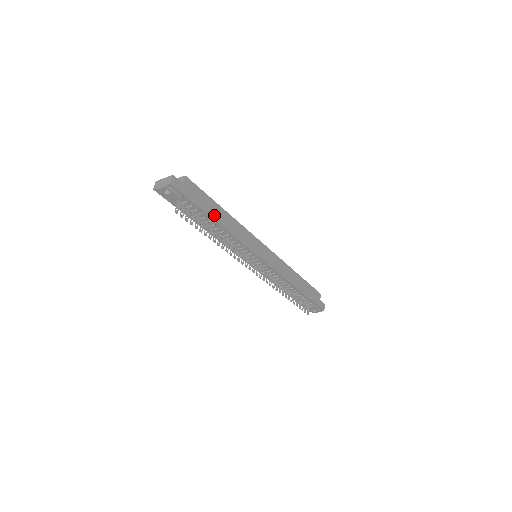
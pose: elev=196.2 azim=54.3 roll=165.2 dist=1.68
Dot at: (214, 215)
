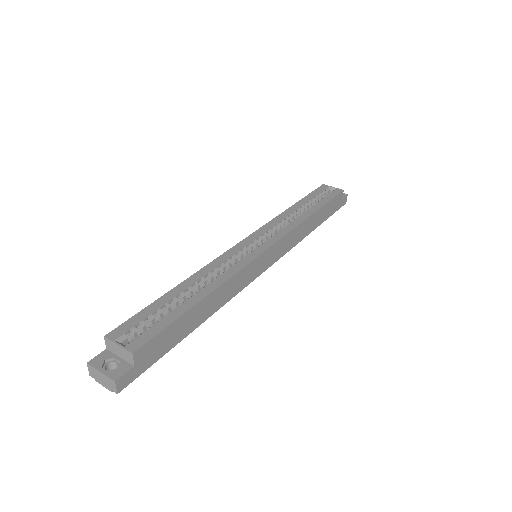
Dot at: (192, 326)
